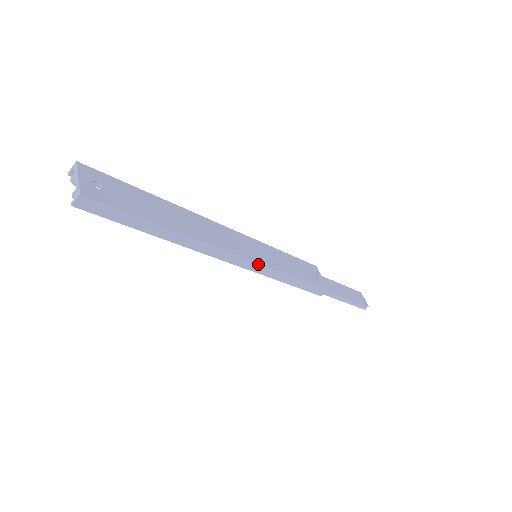
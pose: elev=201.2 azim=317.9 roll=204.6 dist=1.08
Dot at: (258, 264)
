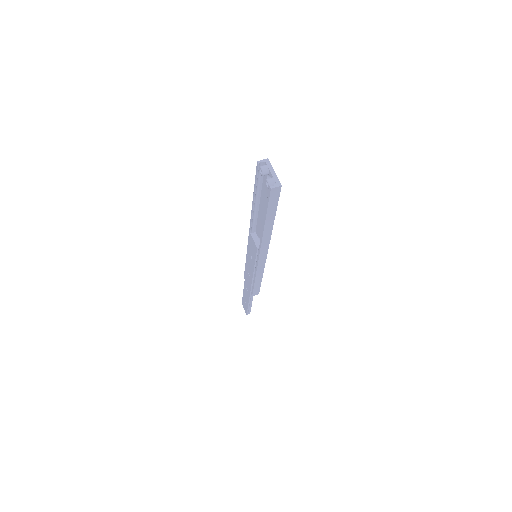
Dot at: (264, 263)
